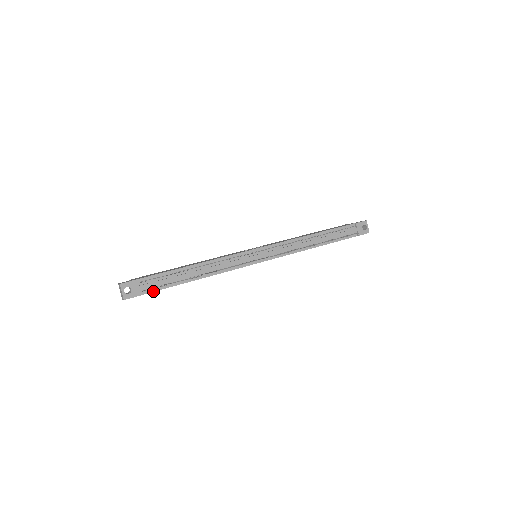
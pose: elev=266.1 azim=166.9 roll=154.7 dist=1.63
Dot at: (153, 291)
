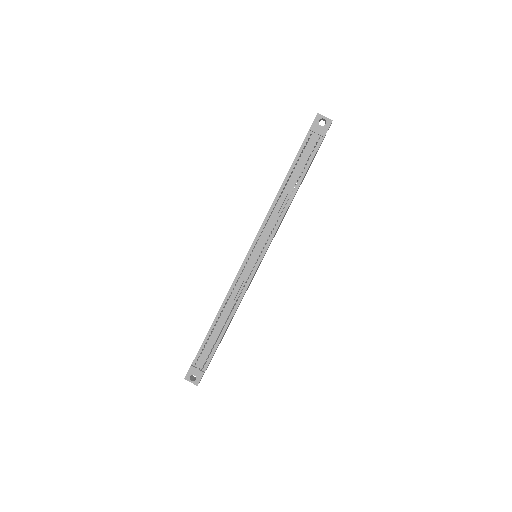
Dot at: (209, 362)
